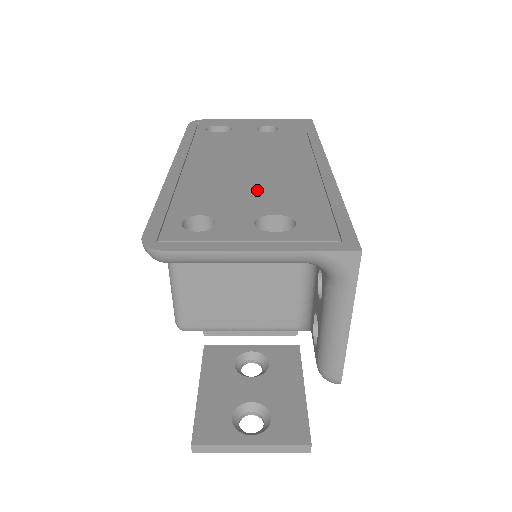
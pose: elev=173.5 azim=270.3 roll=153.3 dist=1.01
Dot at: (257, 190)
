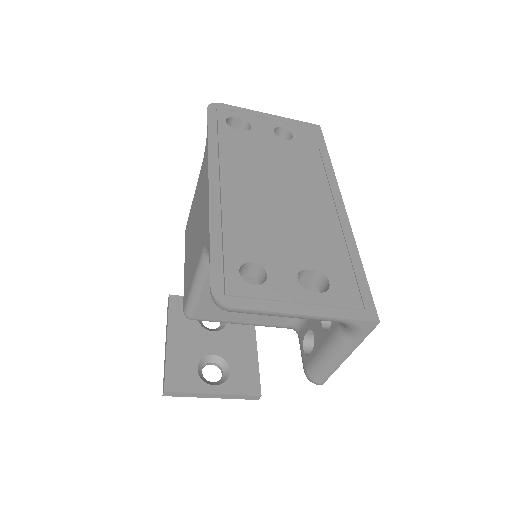
Dot at: (292, 232)
